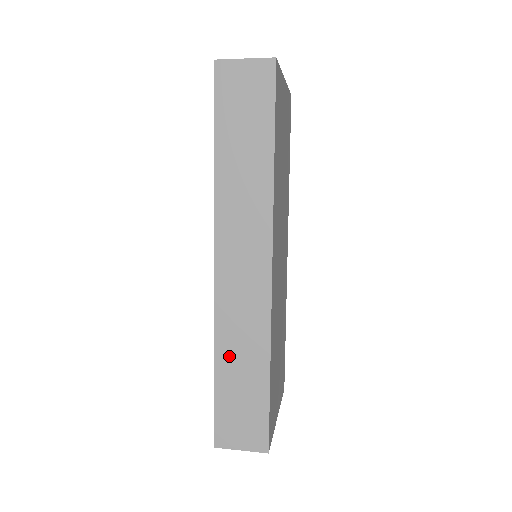
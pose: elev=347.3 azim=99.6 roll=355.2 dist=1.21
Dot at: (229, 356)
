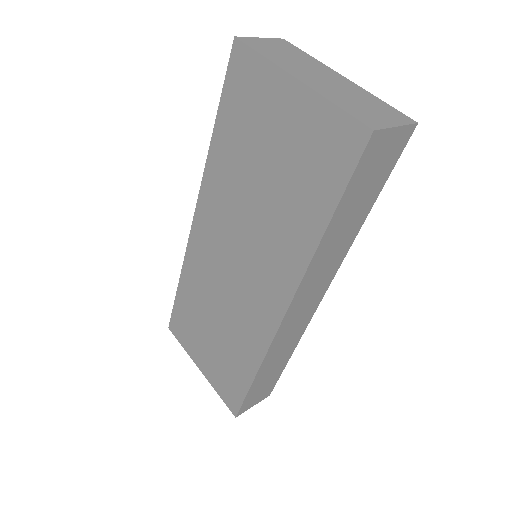
Dot at: (269, 365)
